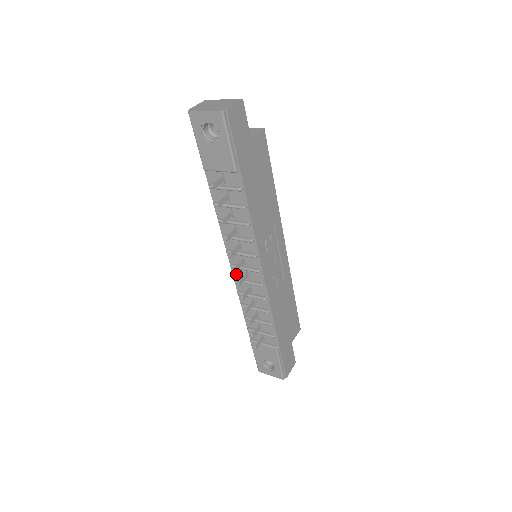
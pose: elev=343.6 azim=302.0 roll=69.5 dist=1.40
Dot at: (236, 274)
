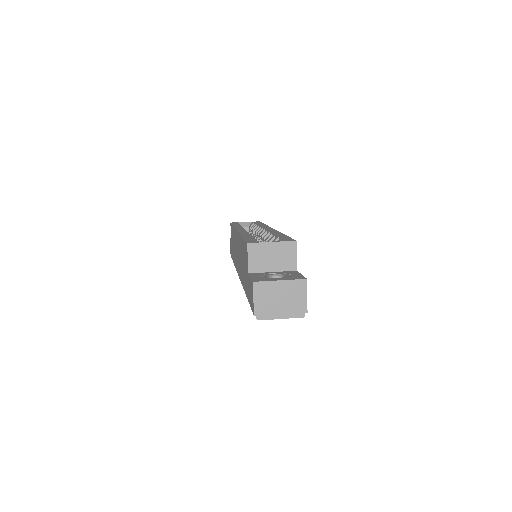
Dot at: occluded
